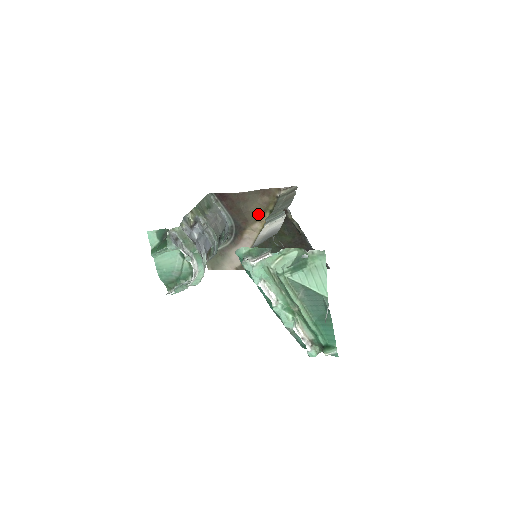
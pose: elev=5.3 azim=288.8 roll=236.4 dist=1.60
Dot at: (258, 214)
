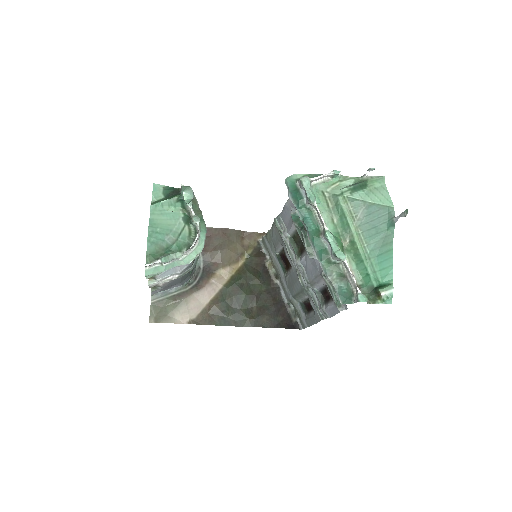
Dot at: (234, 256)
